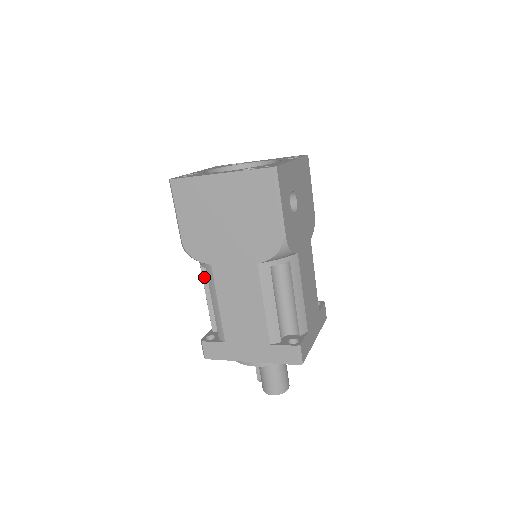
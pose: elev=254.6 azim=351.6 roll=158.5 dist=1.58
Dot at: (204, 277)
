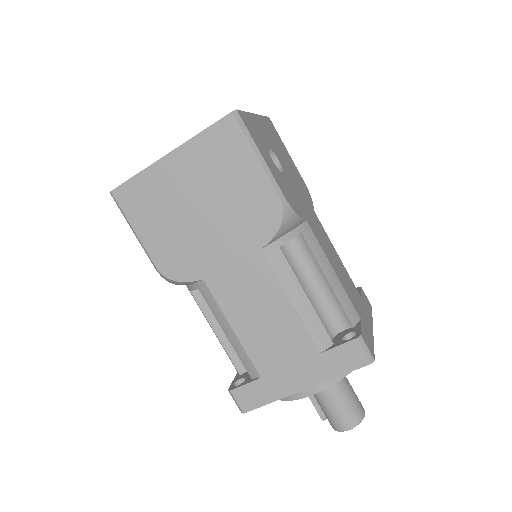
Dot at: (201, 306)
